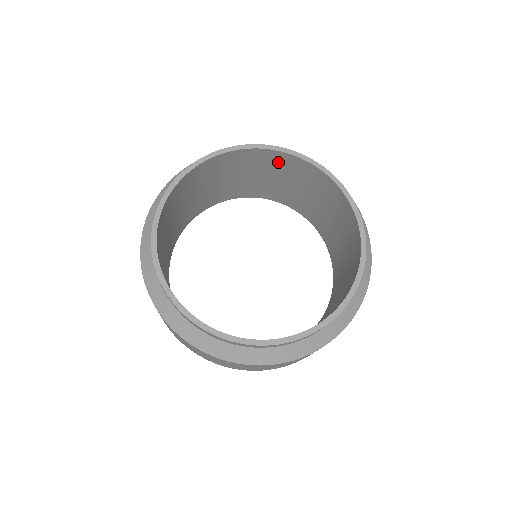
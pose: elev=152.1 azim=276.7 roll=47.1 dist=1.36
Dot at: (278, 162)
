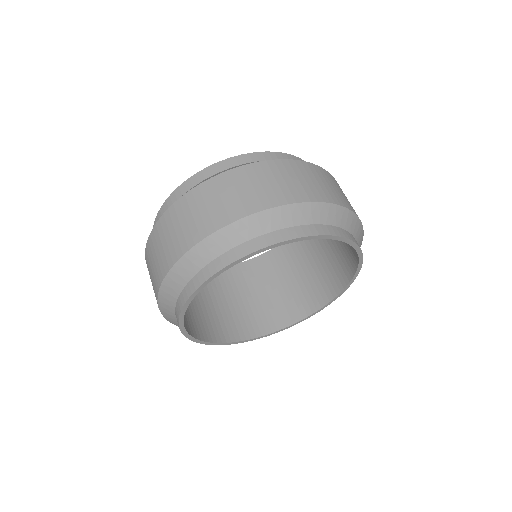
Dot at: occluded
